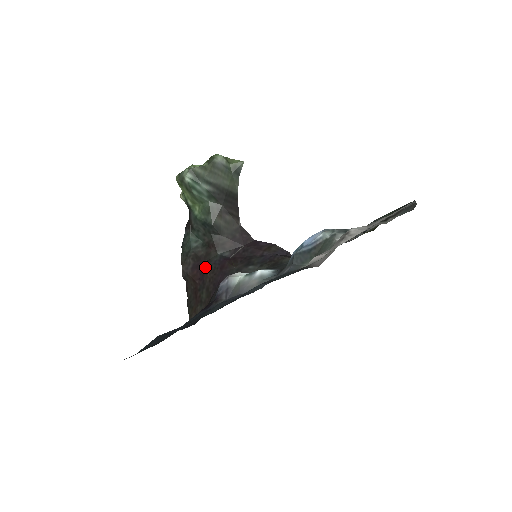
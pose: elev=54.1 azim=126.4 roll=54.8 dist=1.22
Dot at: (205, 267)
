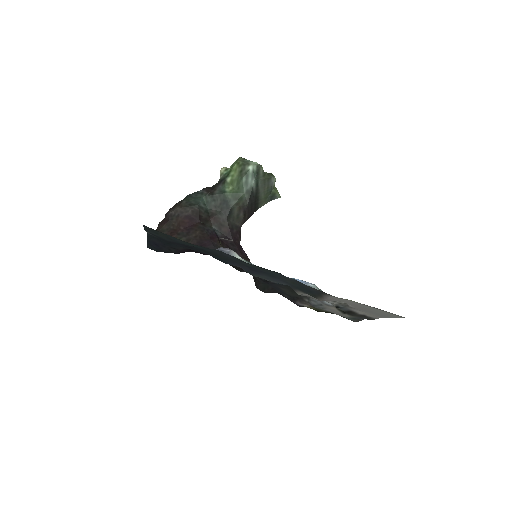
Dot at: (198, 225)
